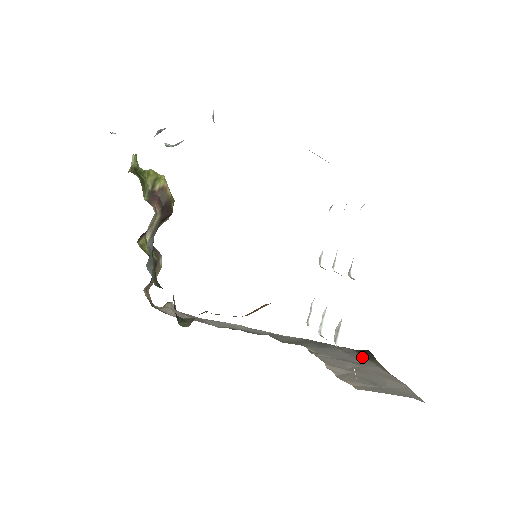
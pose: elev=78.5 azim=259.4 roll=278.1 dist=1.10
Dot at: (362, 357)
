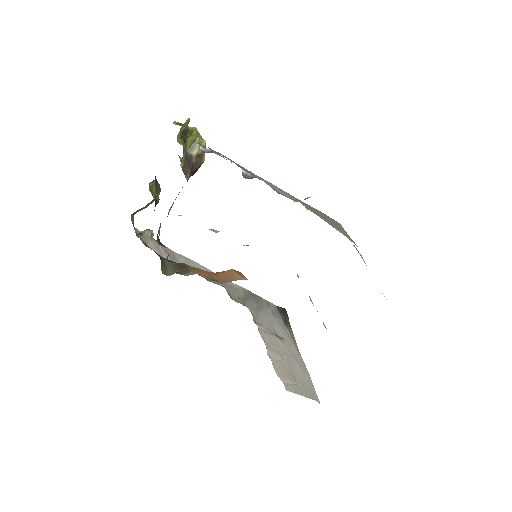
Dot at: (282, 322)
